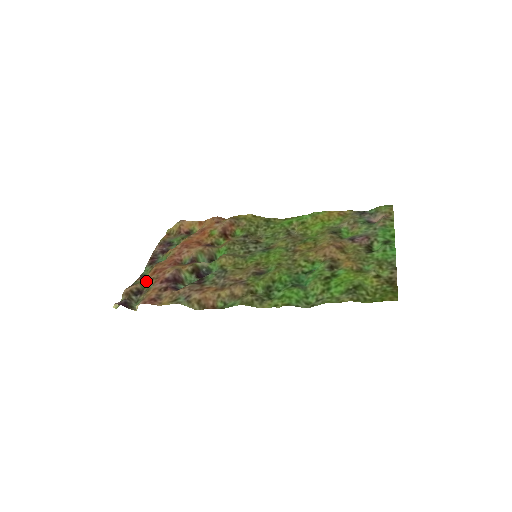
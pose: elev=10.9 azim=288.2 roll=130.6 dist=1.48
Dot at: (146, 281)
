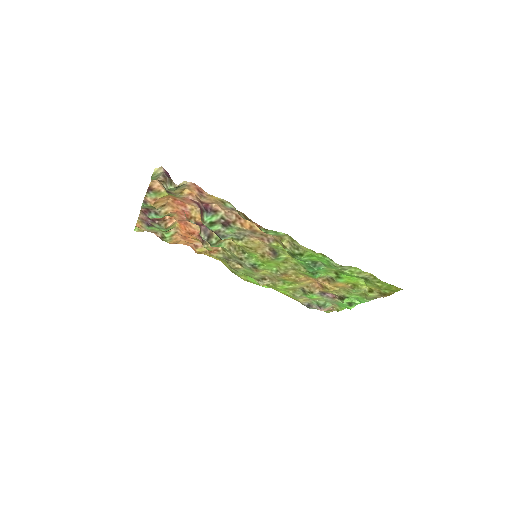
Dot at: (170, 194)
